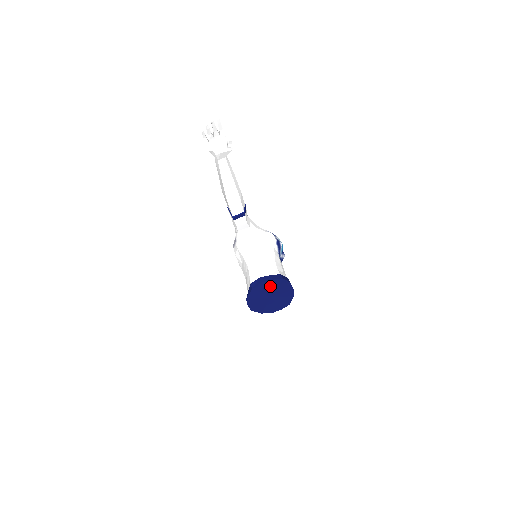
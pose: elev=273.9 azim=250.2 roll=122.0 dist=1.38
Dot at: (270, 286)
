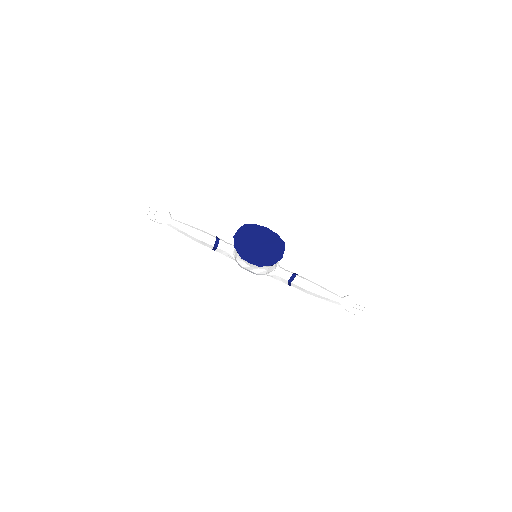
Dot at: (244, 236)
